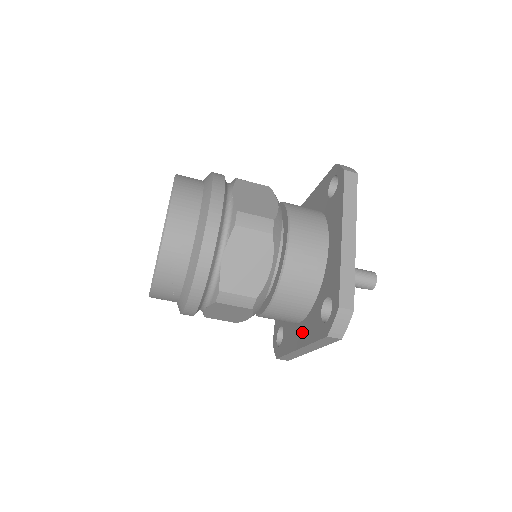
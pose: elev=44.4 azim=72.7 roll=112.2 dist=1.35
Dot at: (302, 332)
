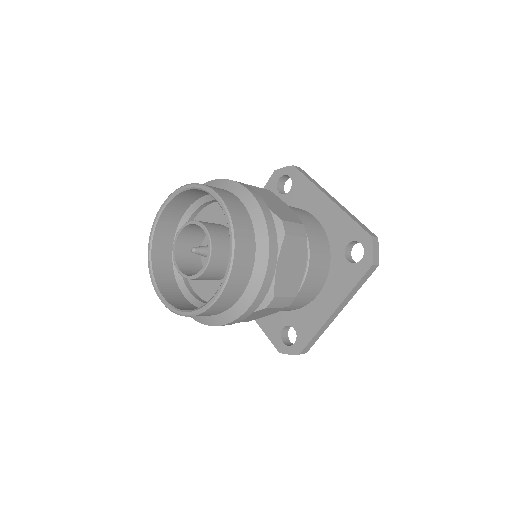
Dot at: occluded
